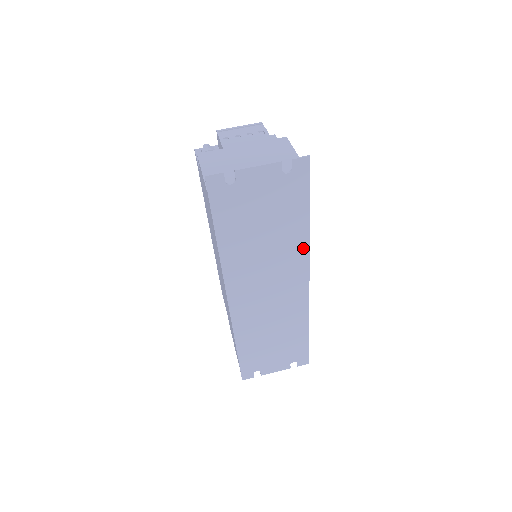
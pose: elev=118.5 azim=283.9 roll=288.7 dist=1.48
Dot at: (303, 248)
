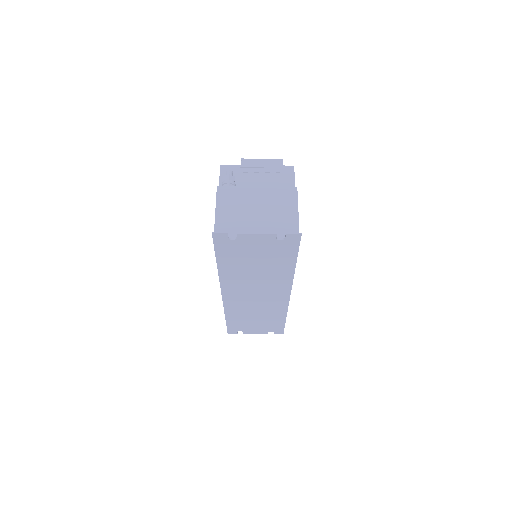
Dot at: (288, 278)
